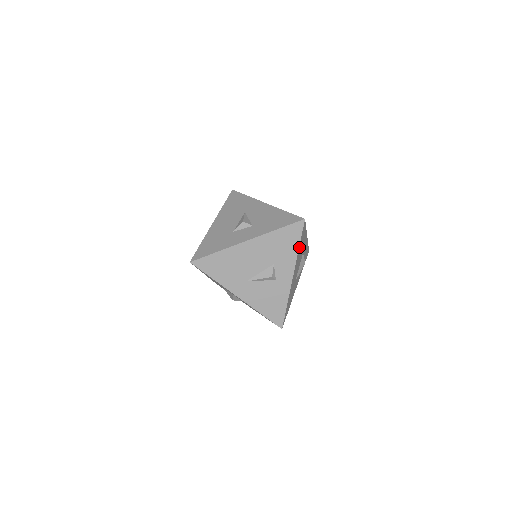
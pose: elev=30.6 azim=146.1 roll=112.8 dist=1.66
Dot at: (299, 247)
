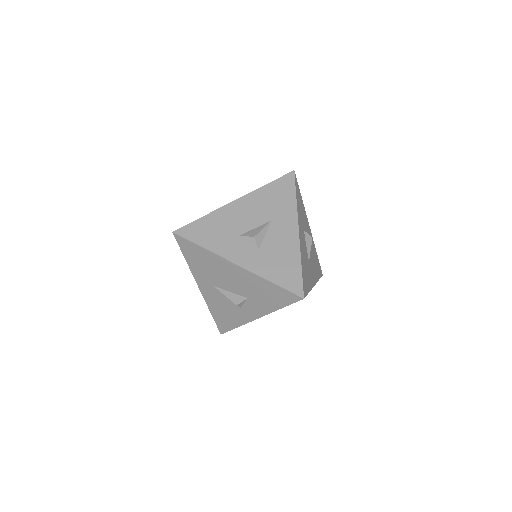
Dot at: (282, 307)
